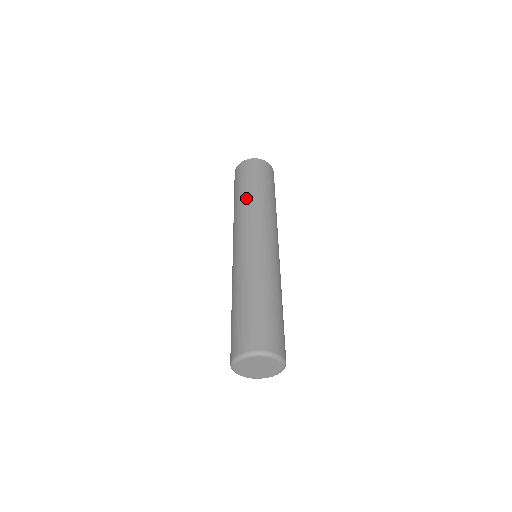
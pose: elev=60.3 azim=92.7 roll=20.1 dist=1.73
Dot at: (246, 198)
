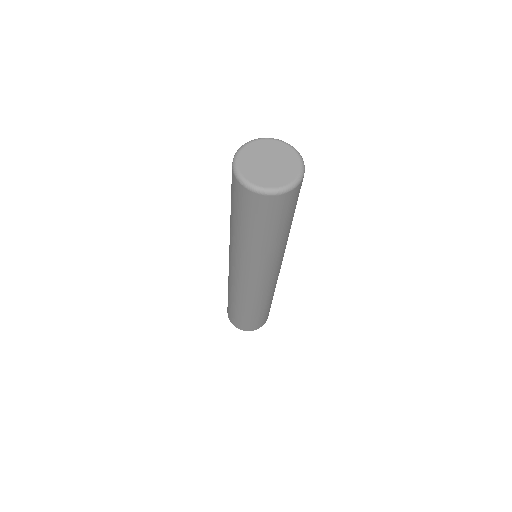
Dot at: occluded
